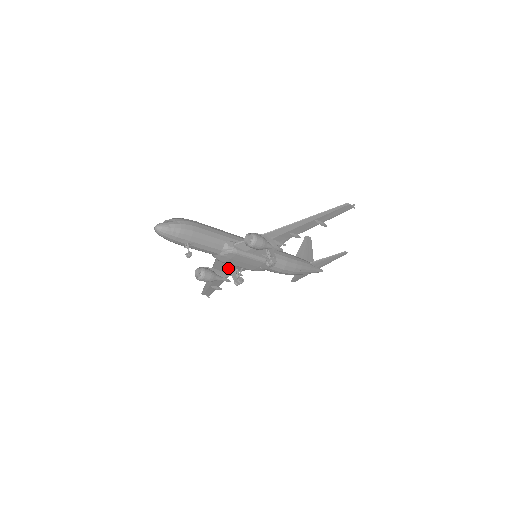
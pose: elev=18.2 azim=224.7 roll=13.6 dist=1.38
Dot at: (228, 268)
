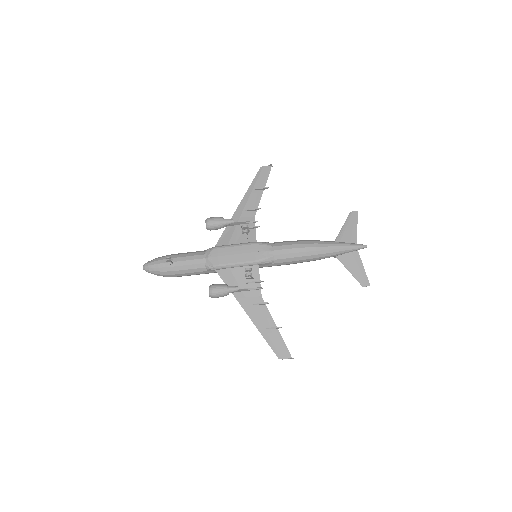
Dot at: (240, 279)
